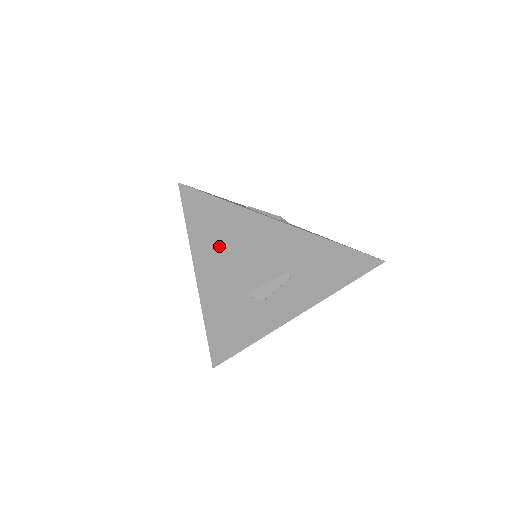
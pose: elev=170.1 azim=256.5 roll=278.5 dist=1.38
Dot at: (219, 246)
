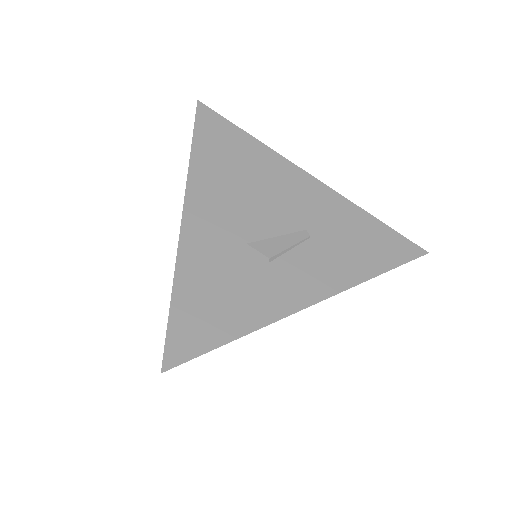
Dot at: (225, 172)
